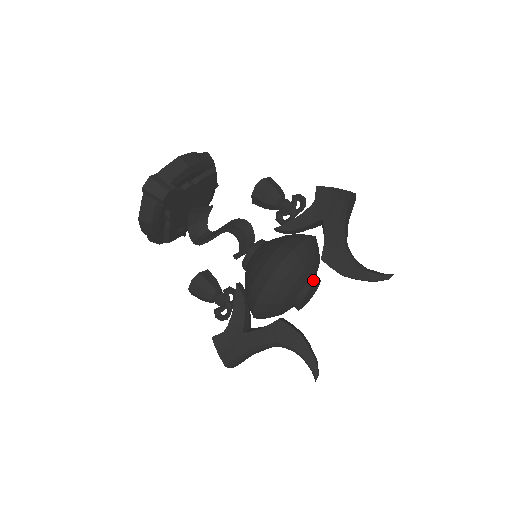
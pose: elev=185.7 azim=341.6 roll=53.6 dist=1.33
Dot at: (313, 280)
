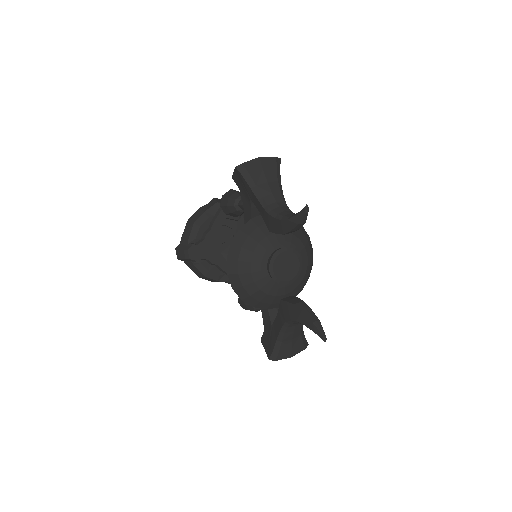
Dot at: (273, 253)
